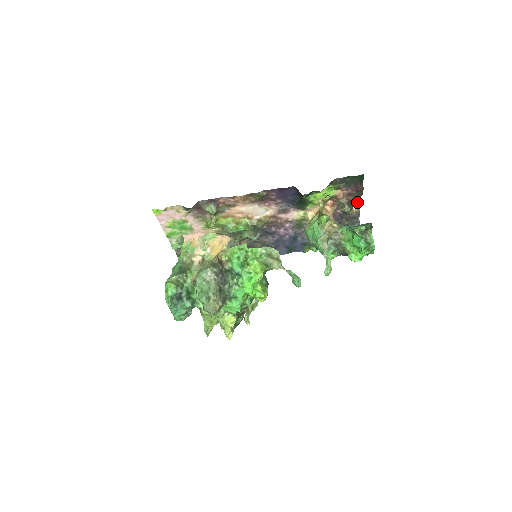
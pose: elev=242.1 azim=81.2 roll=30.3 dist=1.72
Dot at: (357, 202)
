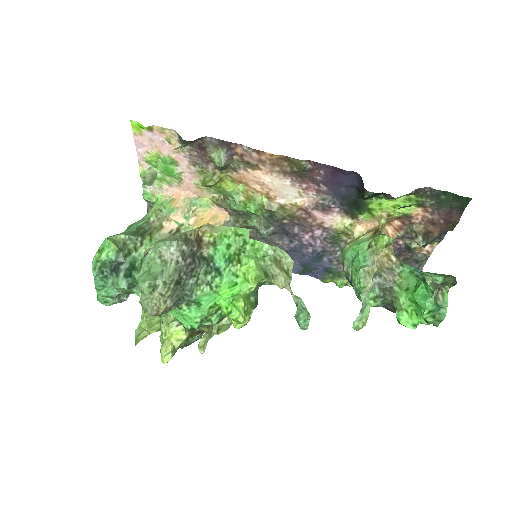
Dot at: (436, 239)
